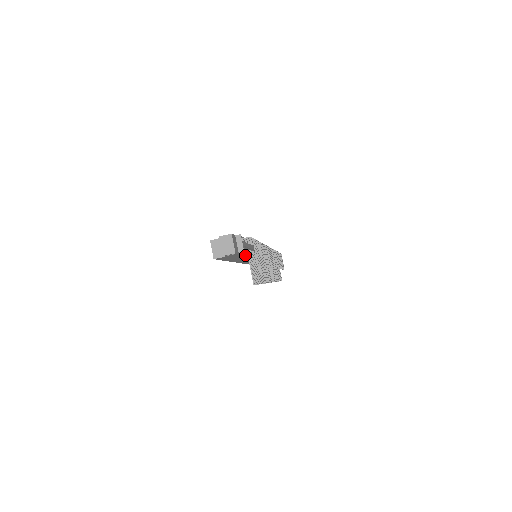
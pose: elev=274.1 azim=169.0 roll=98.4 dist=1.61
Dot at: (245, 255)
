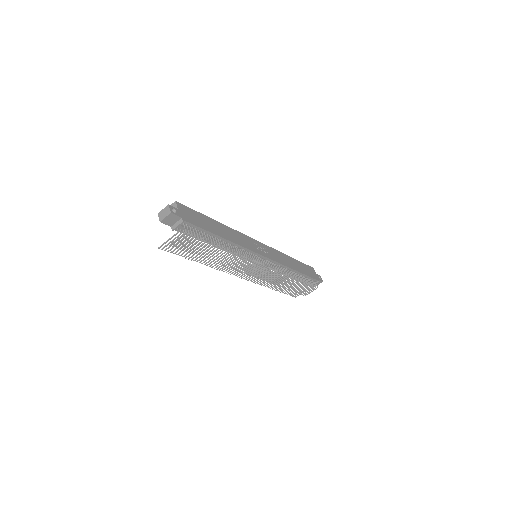
Dot at: occluded
